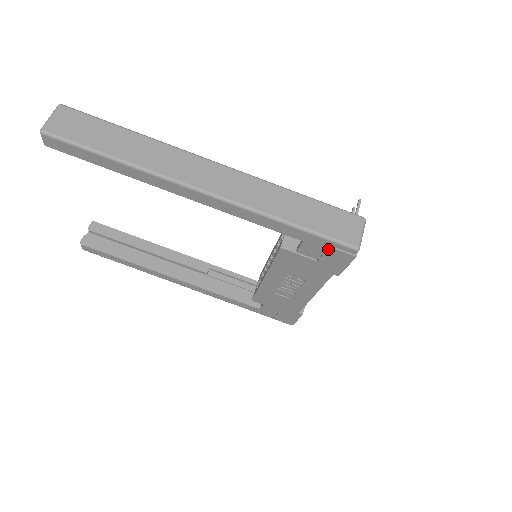
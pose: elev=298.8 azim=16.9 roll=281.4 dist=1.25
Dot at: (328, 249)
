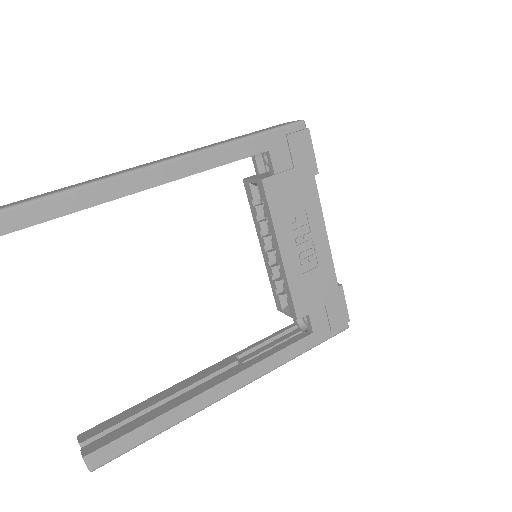
Dot at: (289, 139)
